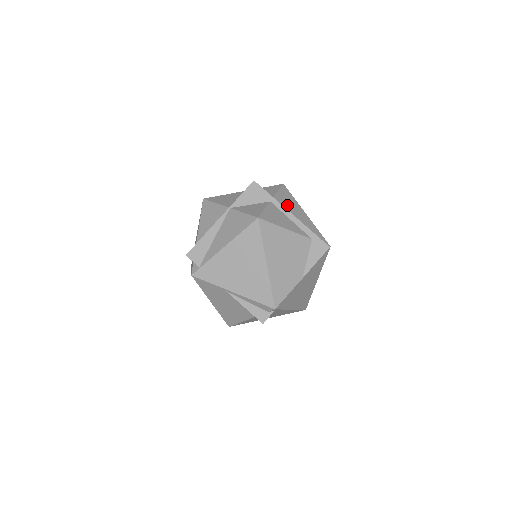
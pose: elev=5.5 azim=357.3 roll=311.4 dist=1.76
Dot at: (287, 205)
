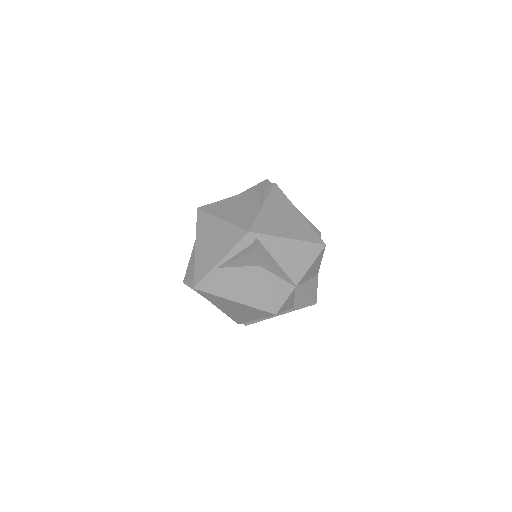
Dot at: occluded
